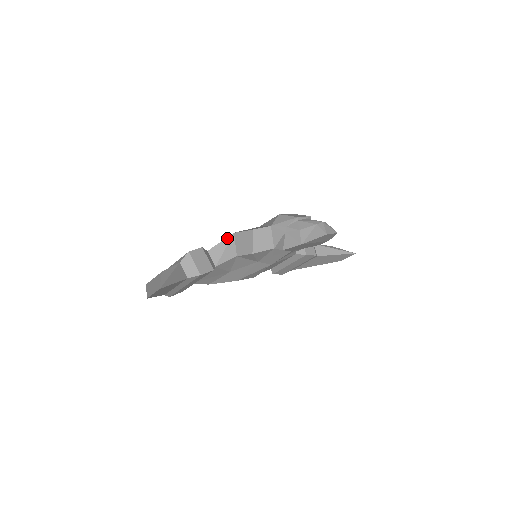
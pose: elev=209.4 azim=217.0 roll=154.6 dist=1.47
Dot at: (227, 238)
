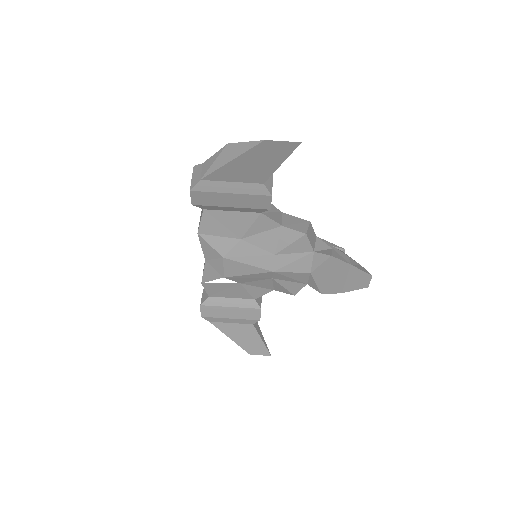
Dot at: (276, 208)
